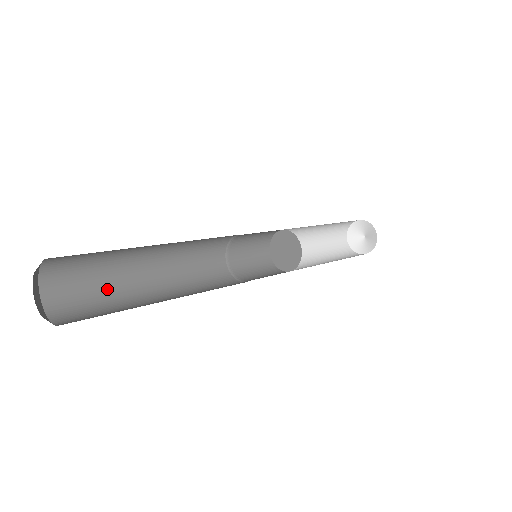
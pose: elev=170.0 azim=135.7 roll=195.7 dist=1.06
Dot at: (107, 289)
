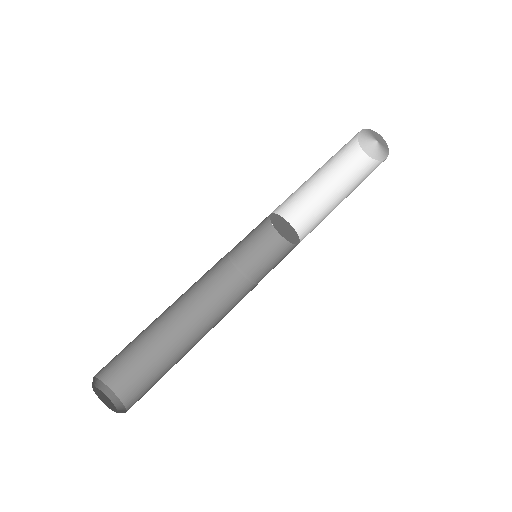
Dot at: (143, 347)
